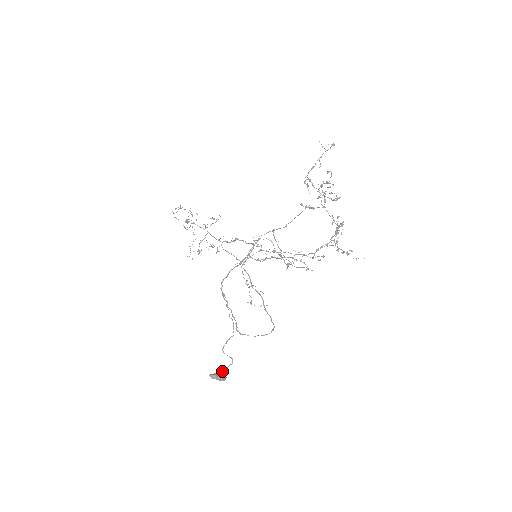
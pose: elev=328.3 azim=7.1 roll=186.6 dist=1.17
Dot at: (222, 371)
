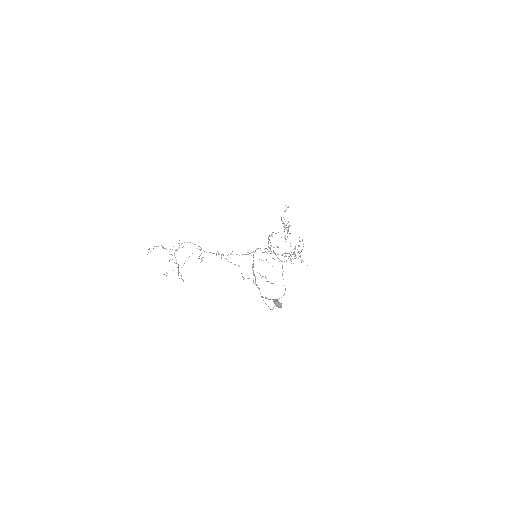
Dot at: (271, 309)
